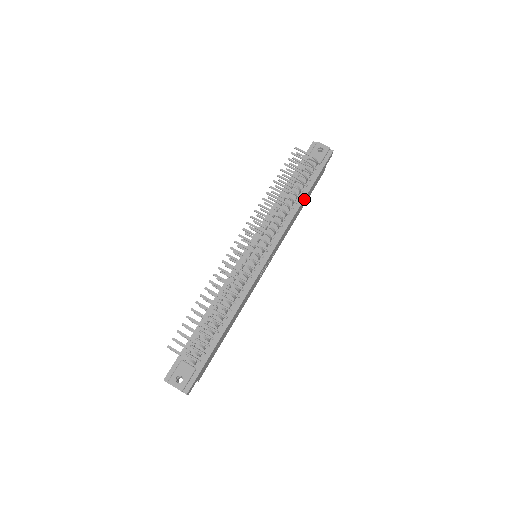
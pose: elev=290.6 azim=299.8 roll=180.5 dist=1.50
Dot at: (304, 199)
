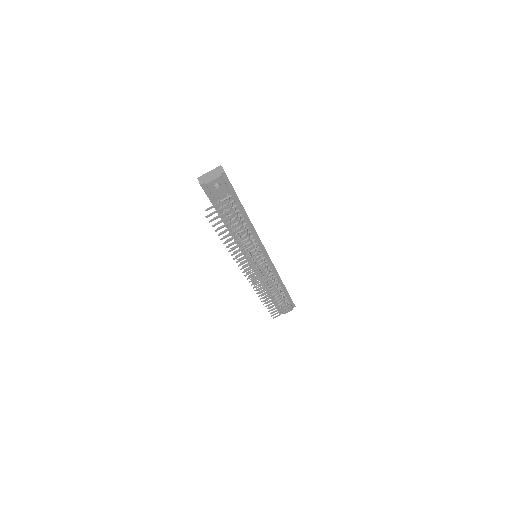
Dot at: (247, 215)
